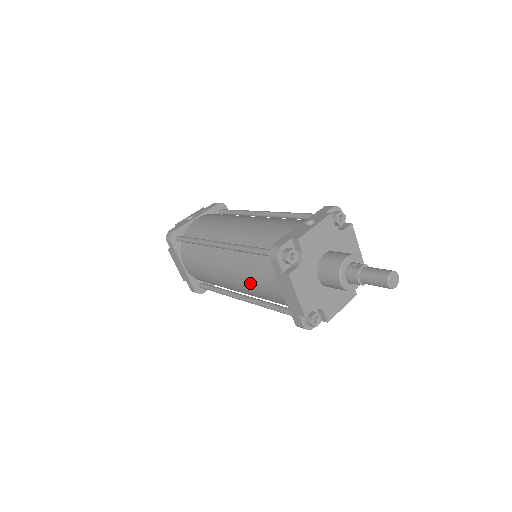
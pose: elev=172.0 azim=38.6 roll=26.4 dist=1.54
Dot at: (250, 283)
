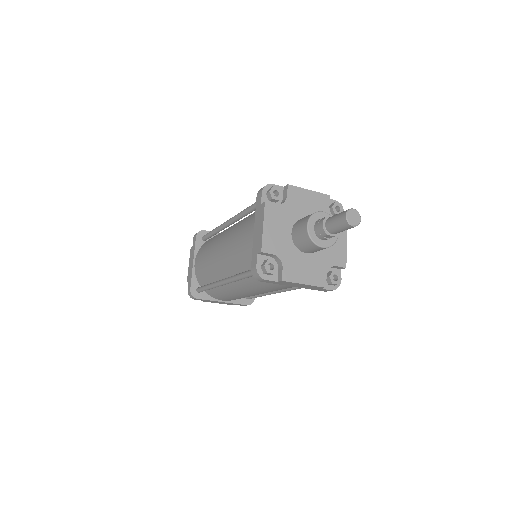
Dot at: (234, 243)
